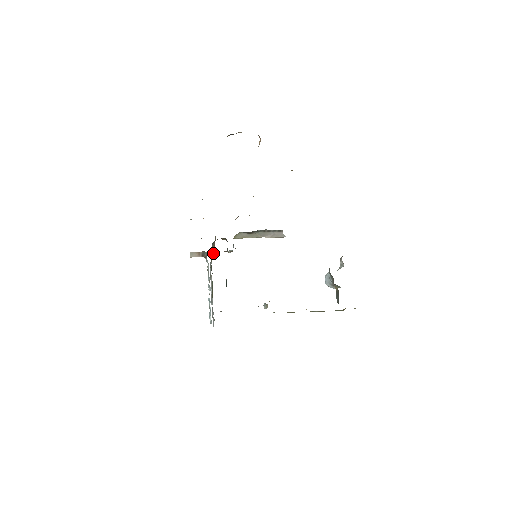
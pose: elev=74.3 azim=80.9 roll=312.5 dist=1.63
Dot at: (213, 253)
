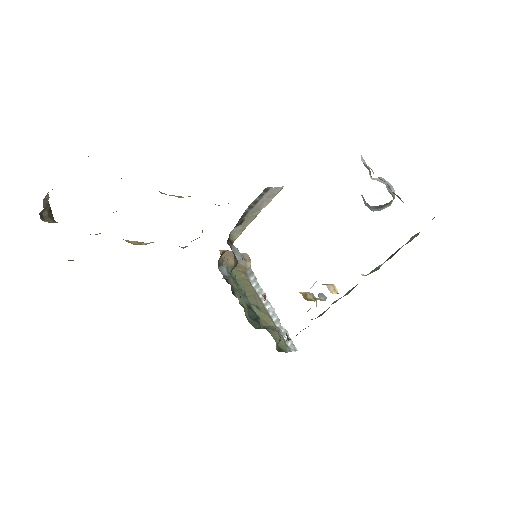
Dot at: (226, 278)
